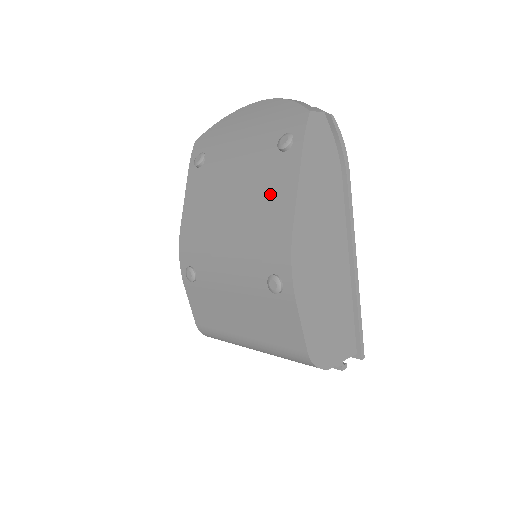
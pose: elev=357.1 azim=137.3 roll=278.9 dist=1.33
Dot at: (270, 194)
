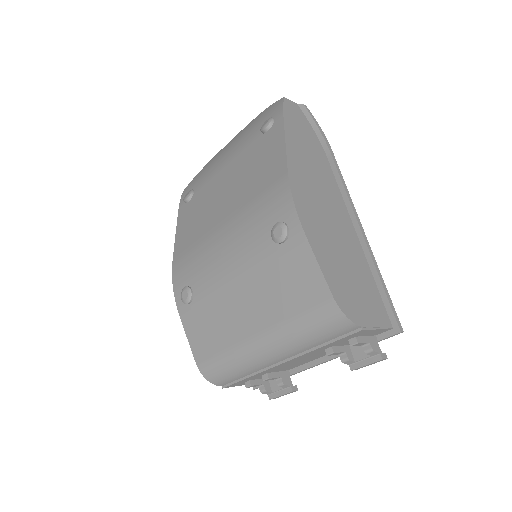
Dot at: (260, 166)
